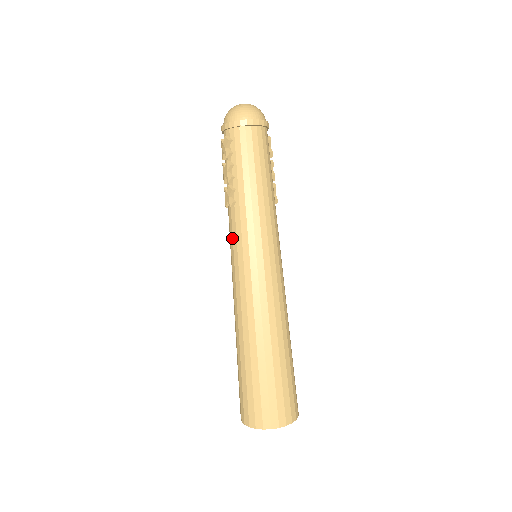
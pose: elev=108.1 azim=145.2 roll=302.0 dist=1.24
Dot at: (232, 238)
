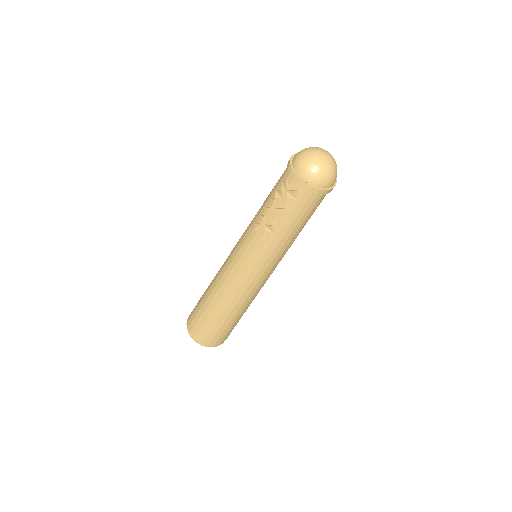
Dot at: (248, 253)
